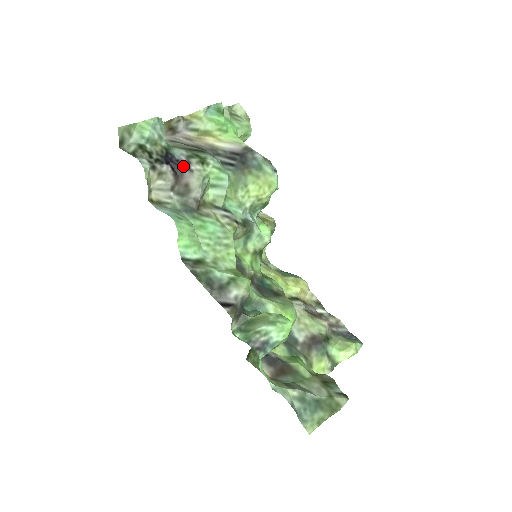
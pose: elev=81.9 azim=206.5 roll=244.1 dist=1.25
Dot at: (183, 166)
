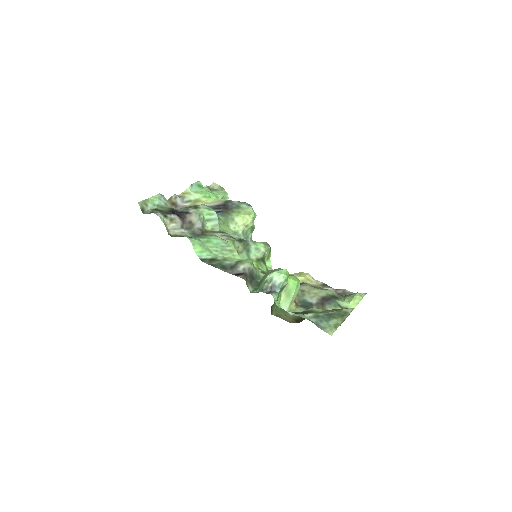
Dot at: (184, 212)
